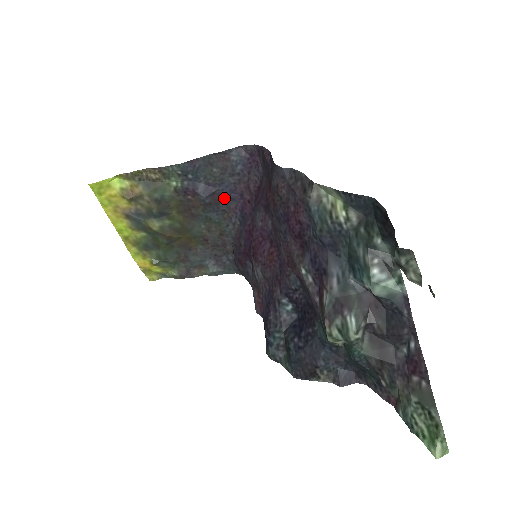
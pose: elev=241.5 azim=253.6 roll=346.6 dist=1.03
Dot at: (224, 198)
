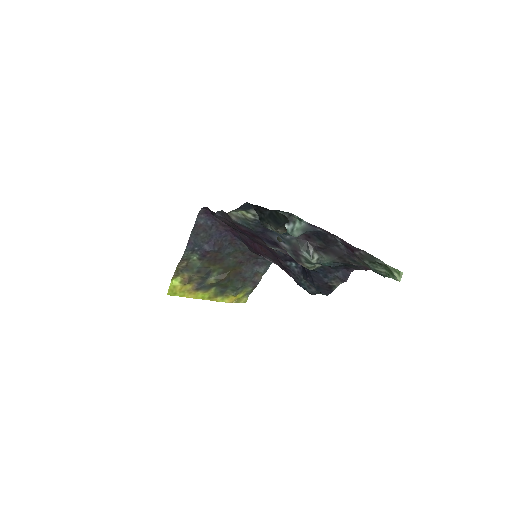
Dot at: (222, 240)
